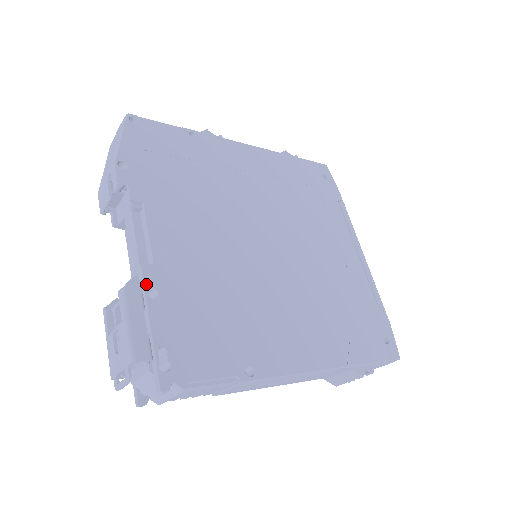
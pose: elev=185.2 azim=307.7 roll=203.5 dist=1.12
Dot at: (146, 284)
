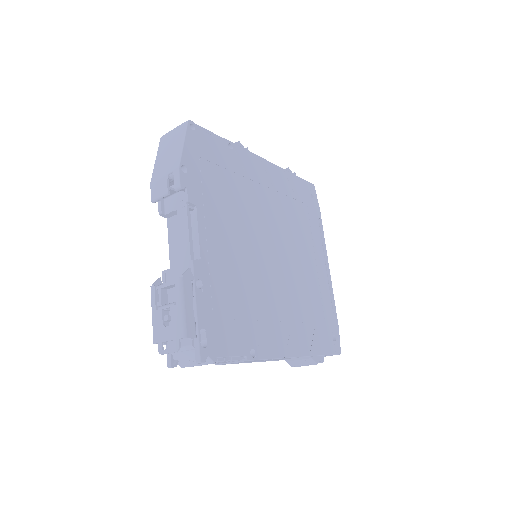
Dot at: (195, 276)
